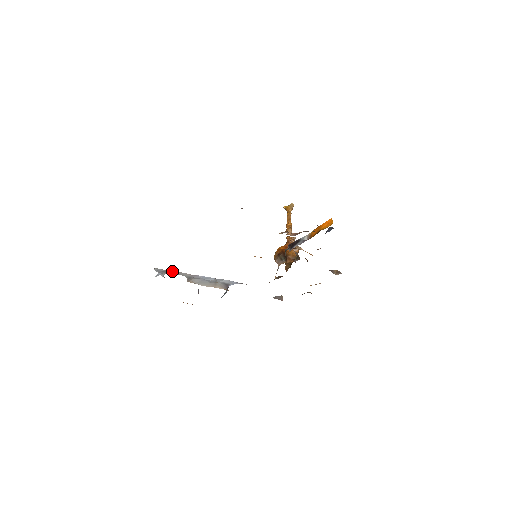
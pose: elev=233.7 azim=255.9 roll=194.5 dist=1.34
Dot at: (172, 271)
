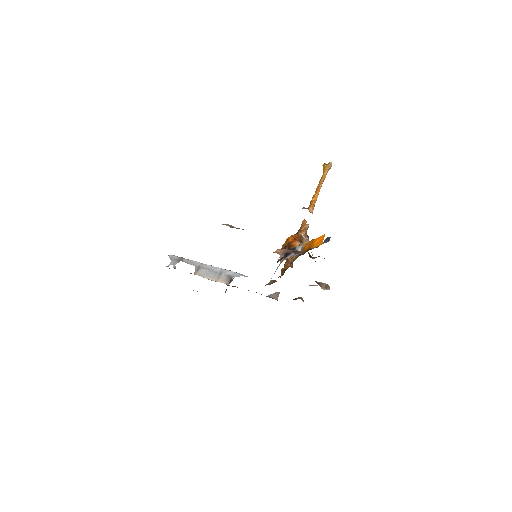
Dot at: (184, 259)
